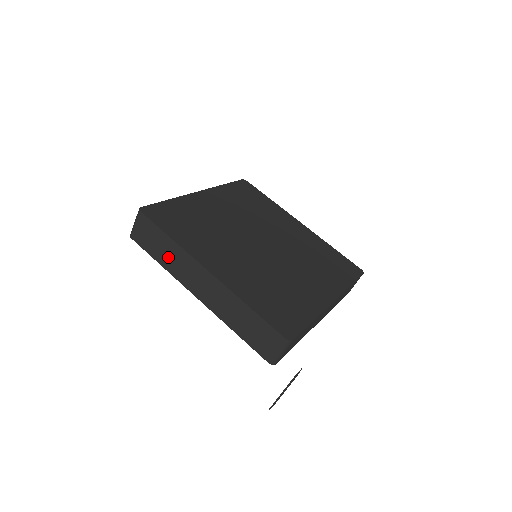
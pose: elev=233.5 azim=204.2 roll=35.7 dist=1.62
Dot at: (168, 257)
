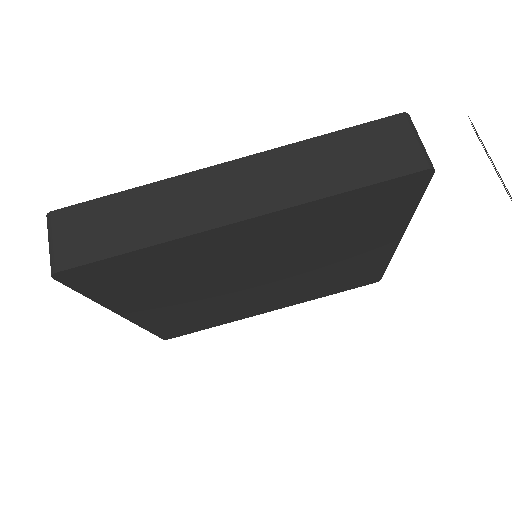
Dot at: (147, 220)
